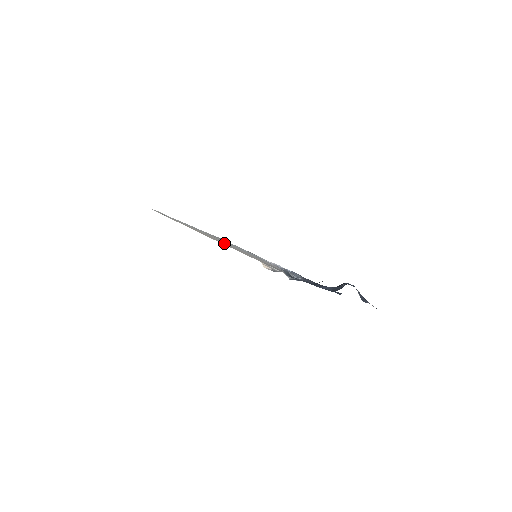
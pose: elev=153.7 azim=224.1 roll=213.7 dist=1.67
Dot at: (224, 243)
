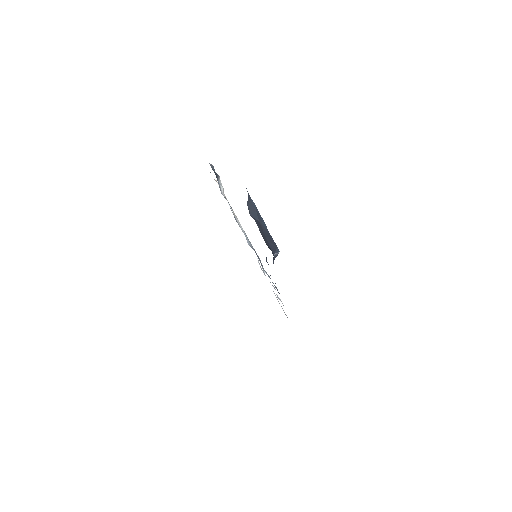
Dot at: occluded
